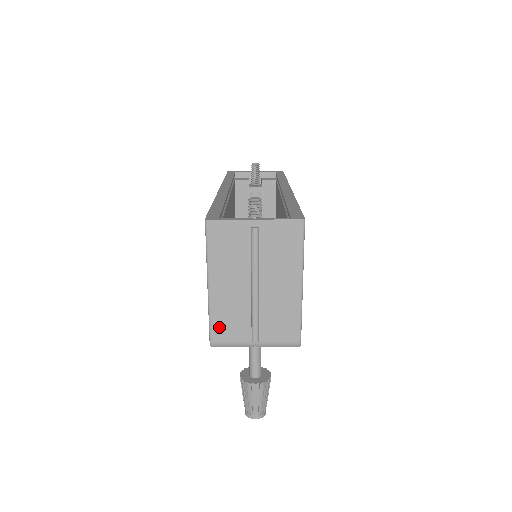
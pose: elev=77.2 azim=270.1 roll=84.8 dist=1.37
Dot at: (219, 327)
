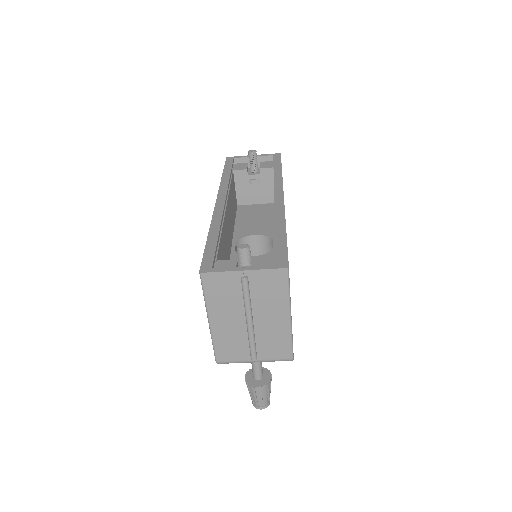
Dot at: (222, 351)
